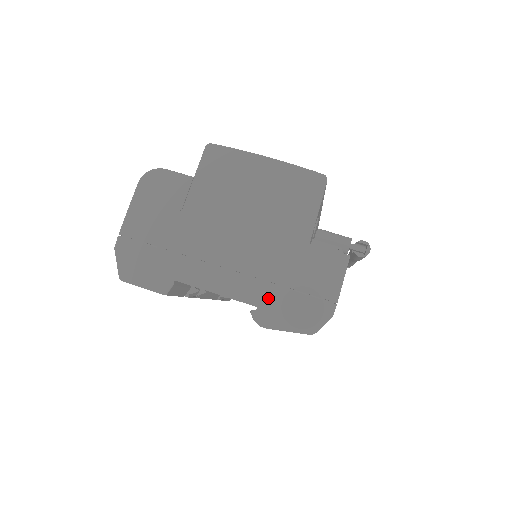
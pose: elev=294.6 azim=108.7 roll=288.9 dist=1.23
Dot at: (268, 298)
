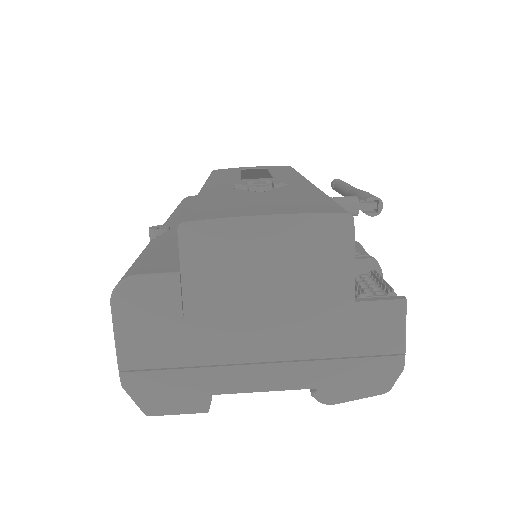
Dot at: (326, 375)
